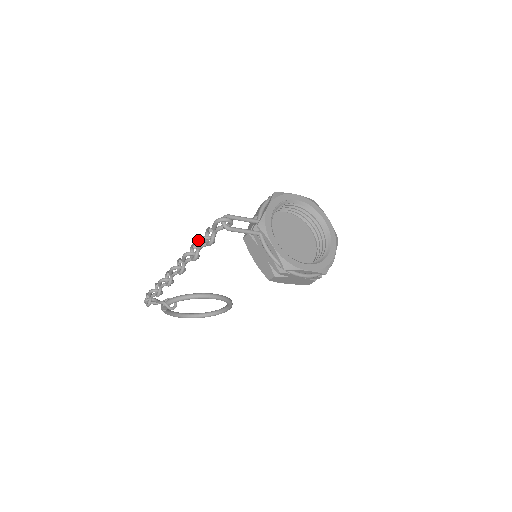
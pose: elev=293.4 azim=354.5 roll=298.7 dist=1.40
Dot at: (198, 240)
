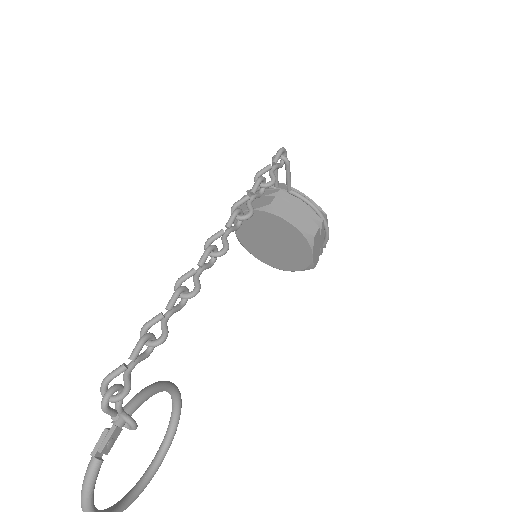
Dot at: (260, 178)
